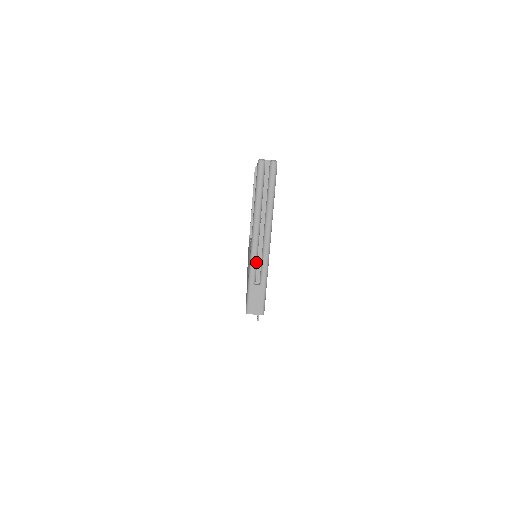
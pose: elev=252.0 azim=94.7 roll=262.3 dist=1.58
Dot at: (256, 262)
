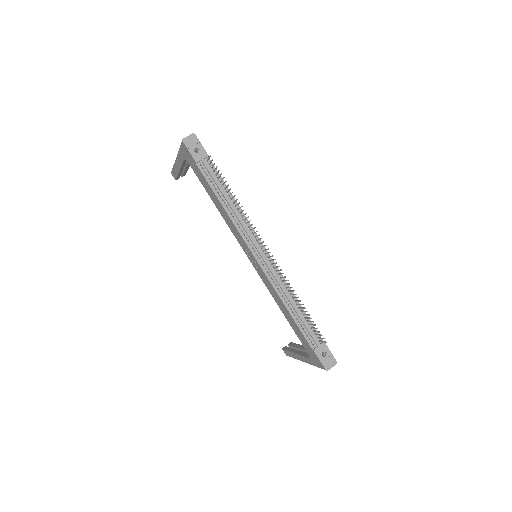
Dot at: occluded
